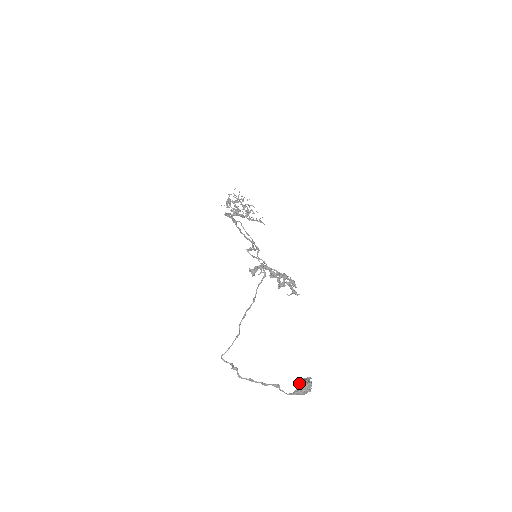
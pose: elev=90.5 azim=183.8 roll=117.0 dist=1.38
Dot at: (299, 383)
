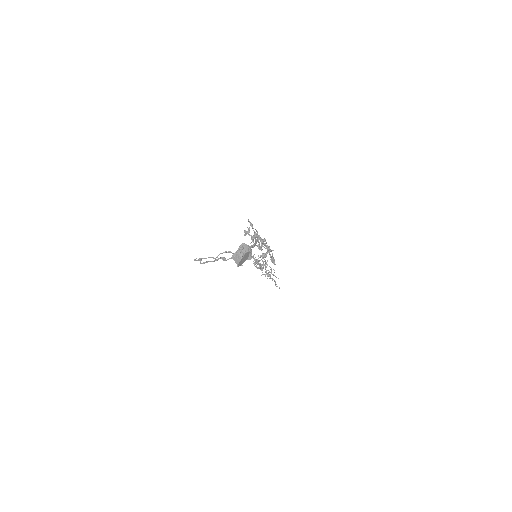
Dot at: occluded
